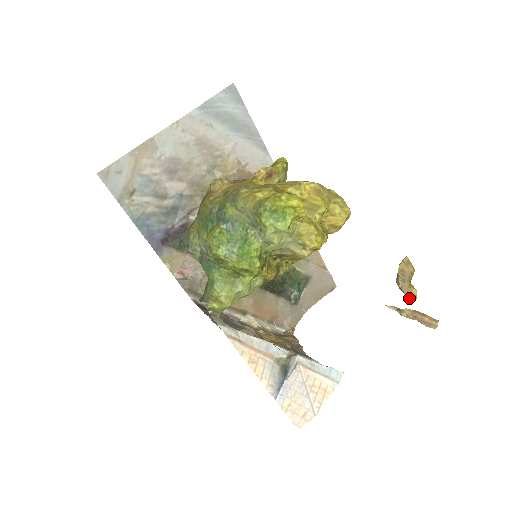
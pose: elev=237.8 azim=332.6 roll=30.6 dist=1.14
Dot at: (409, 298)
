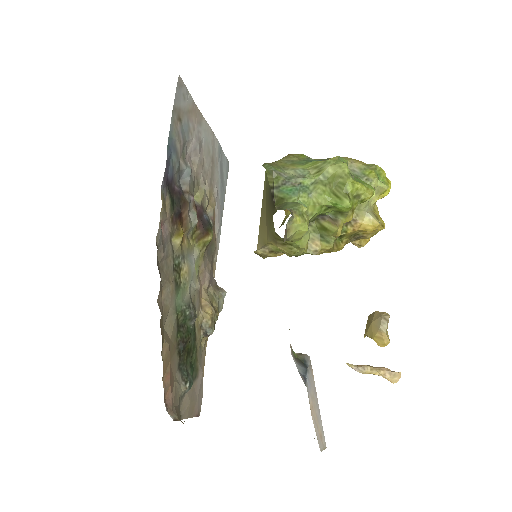
Dot at: (385, 340)
